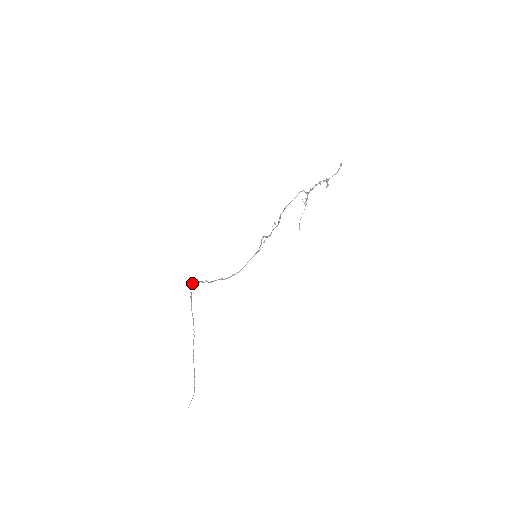
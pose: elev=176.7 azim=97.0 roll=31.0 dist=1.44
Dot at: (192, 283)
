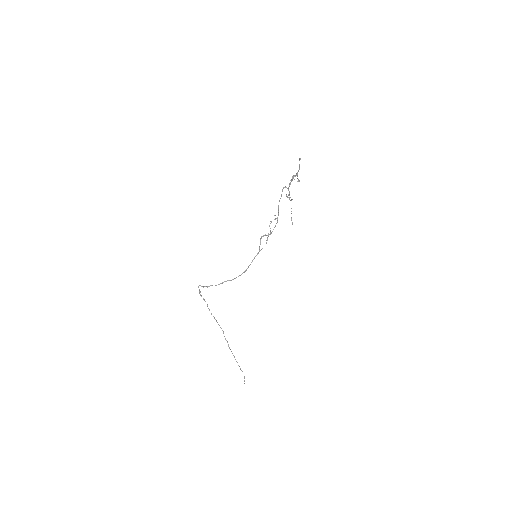
Dot at: (199, 289)
